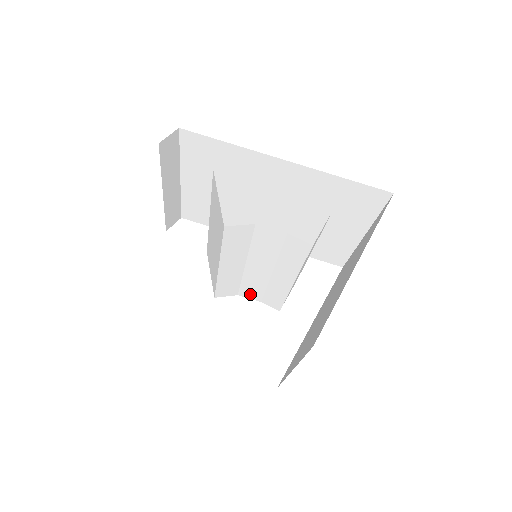
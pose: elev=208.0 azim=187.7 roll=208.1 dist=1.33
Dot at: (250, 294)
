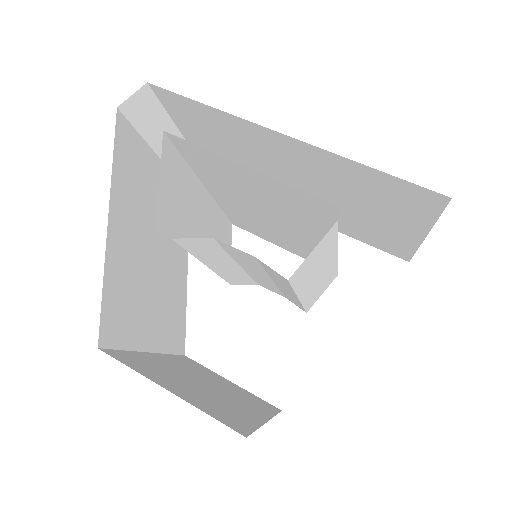
Dot at: (269, 288)
